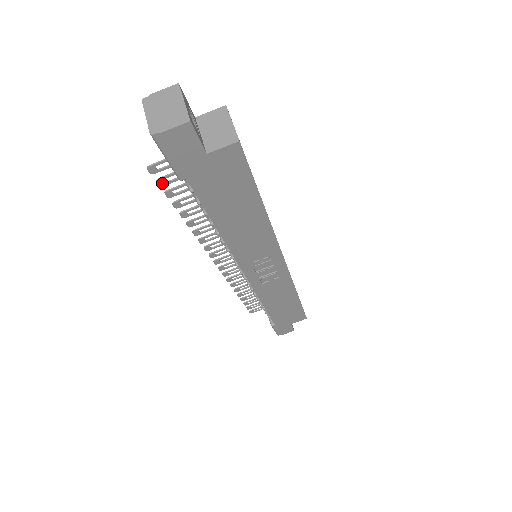
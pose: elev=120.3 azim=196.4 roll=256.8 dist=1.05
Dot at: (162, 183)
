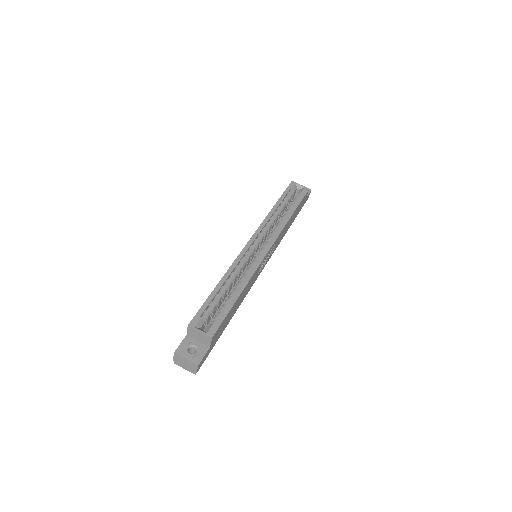
Dot at: occluded
